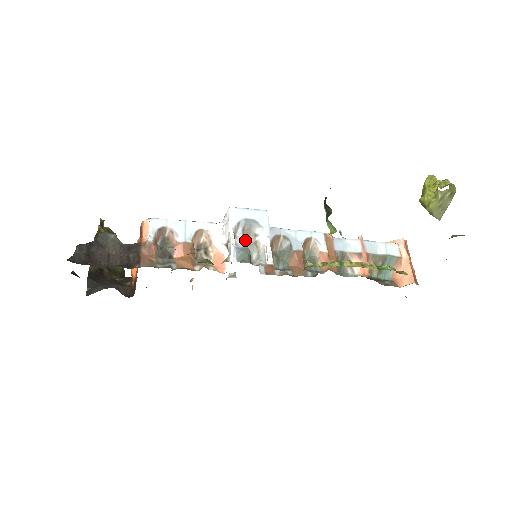
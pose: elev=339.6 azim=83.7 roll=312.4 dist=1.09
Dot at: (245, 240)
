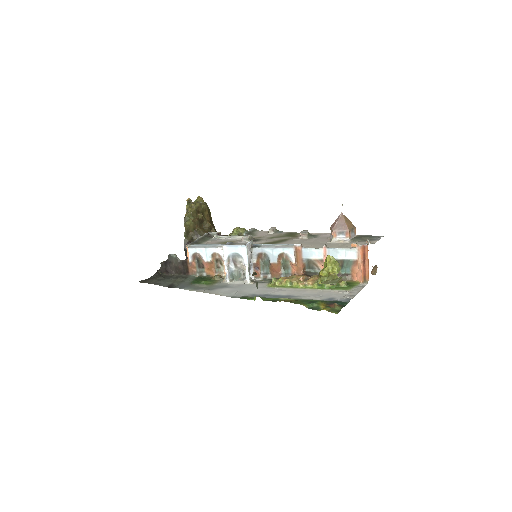
Dot at: (235, 265)
